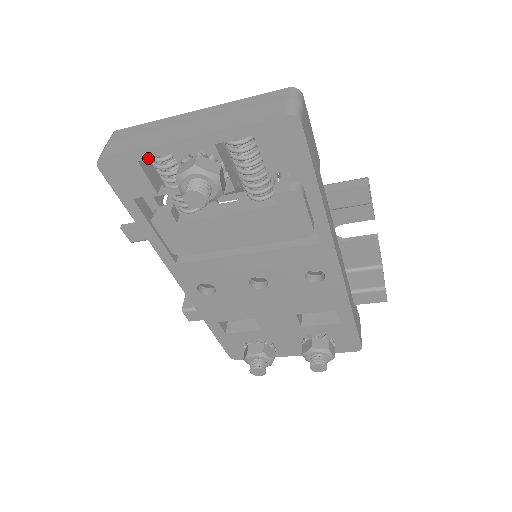
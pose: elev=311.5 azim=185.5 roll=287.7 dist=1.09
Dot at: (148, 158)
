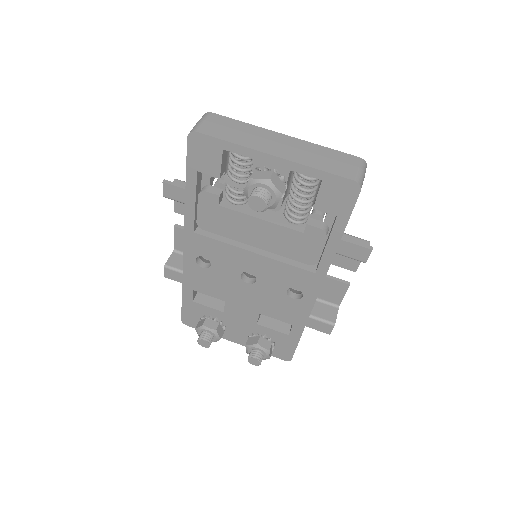
Dot at: (233, 152)
